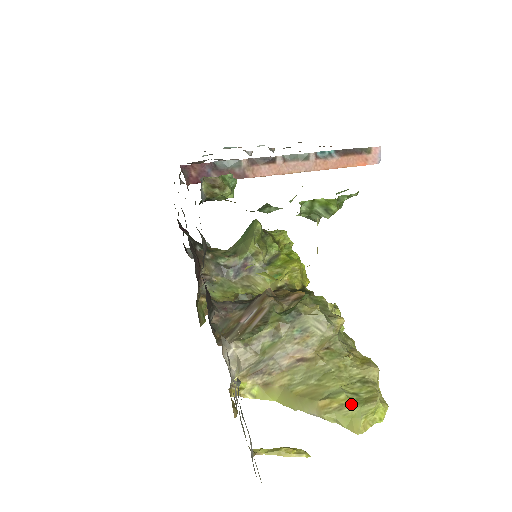
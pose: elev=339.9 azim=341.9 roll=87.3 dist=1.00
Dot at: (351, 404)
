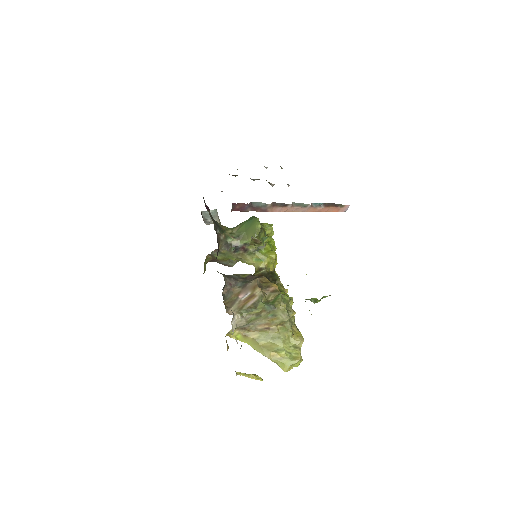
Dot at: (287, 358)
